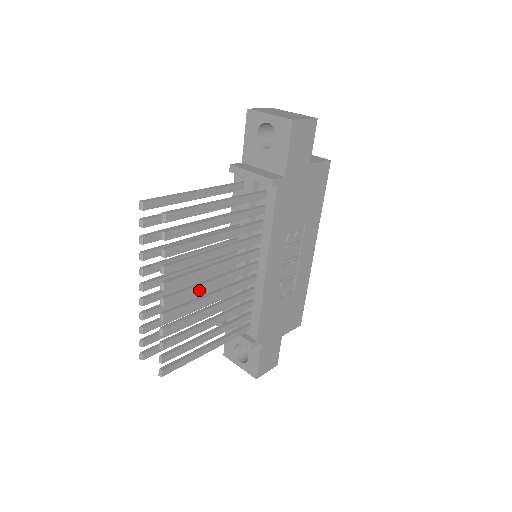
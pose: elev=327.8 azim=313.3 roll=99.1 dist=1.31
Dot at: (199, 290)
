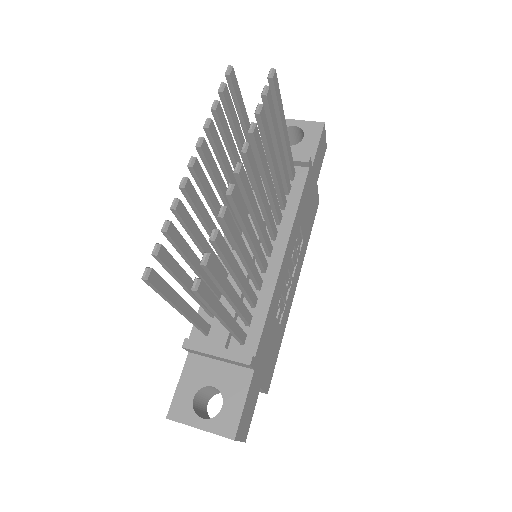
Dot at: (252, 205)
